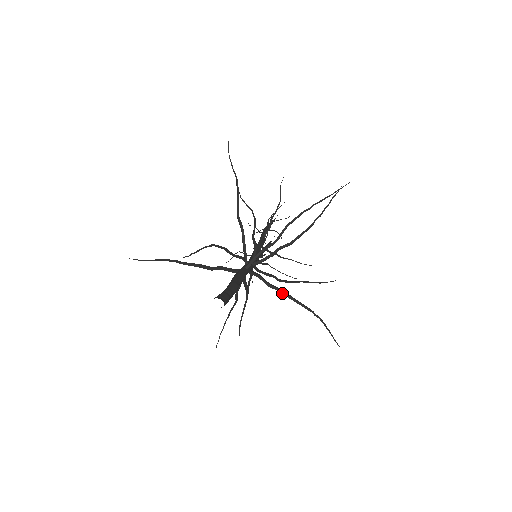
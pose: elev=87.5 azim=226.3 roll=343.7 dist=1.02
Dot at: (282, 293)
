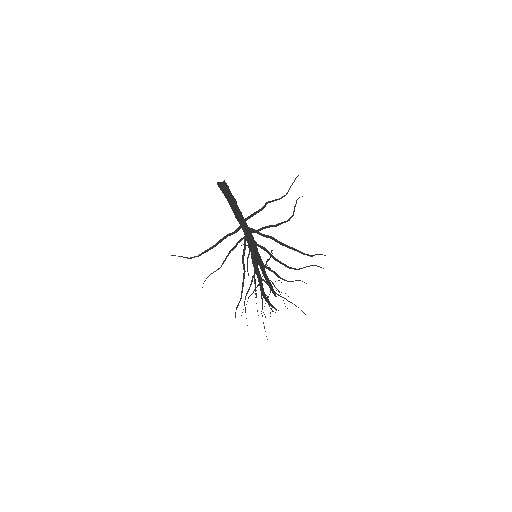
Dot at: (274, 240)
